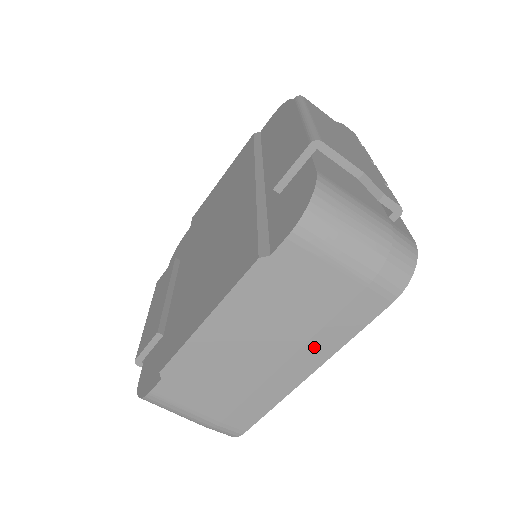
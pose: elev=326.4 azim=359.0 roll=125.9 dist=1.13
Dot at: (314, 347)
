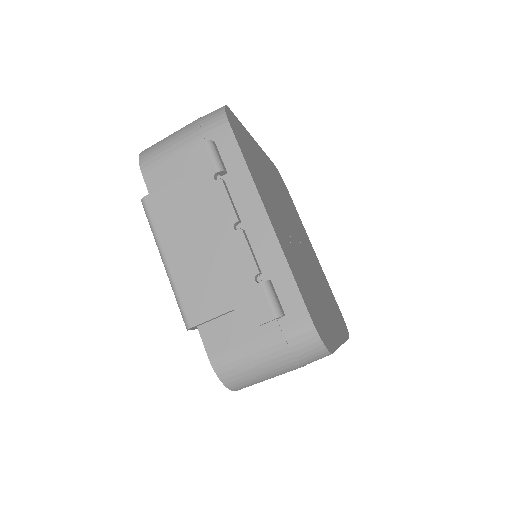
Dot at: occluded
